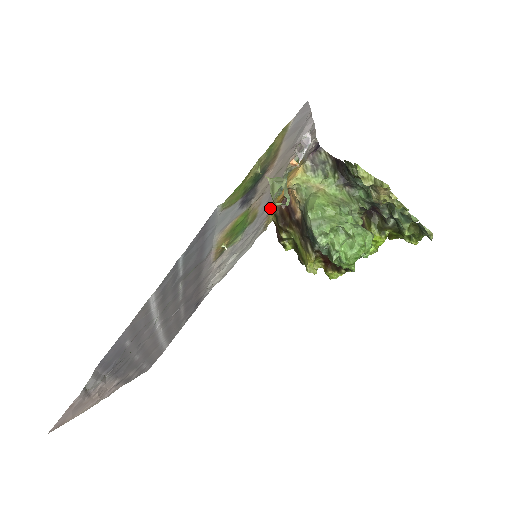
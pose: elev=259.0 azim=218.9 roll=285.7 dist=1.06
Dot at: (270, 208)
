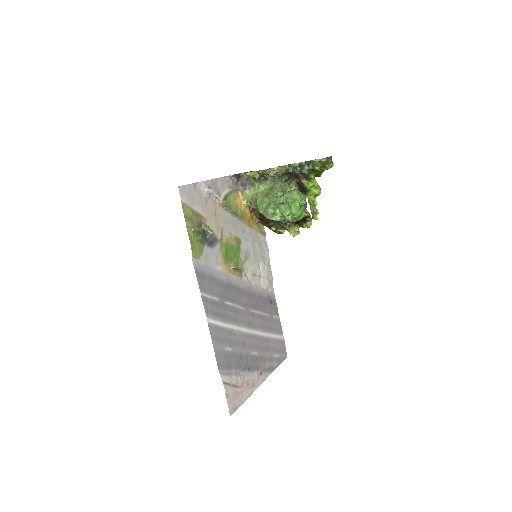
Dot at: (247, 226)
